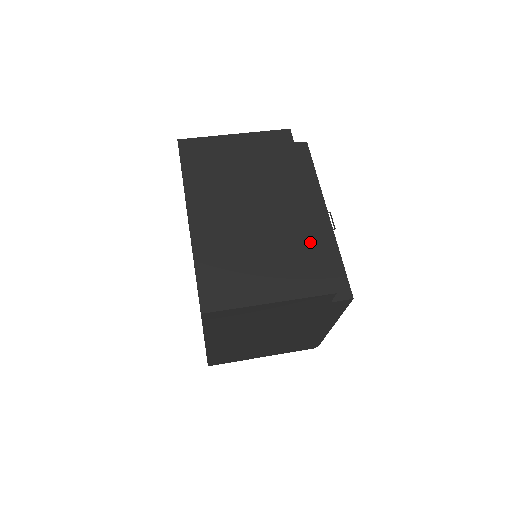
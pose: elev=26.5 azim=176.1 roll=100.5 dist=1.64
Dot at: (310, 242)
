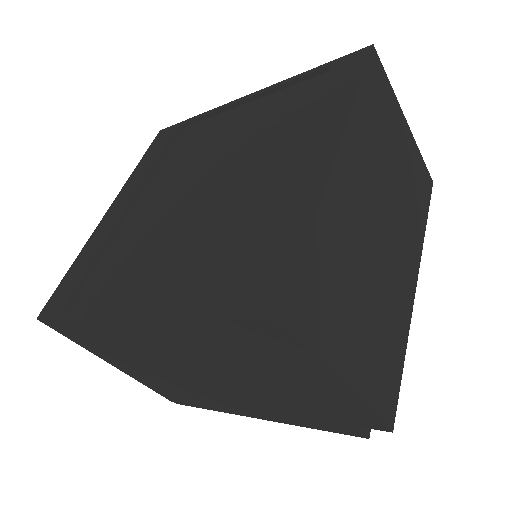
Dot at: (401, 335)
